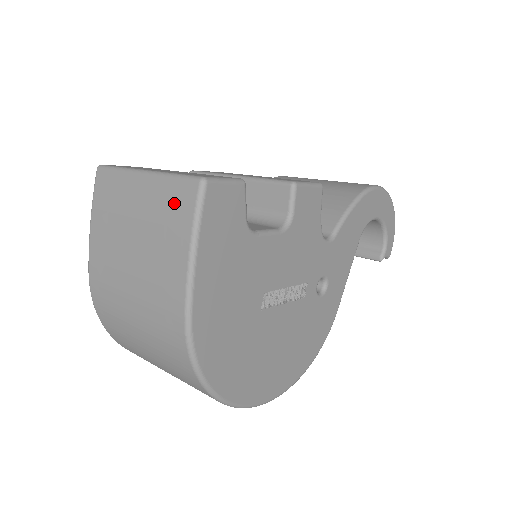
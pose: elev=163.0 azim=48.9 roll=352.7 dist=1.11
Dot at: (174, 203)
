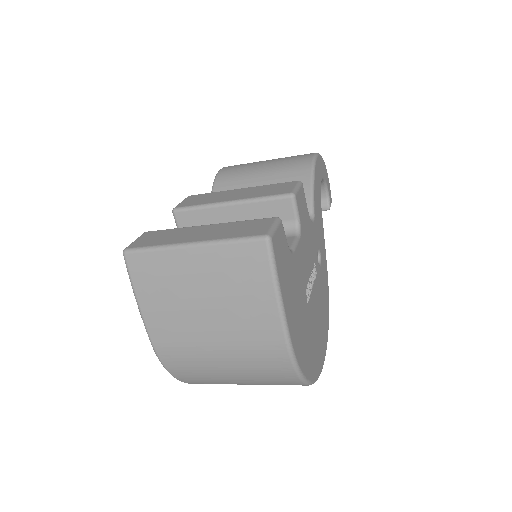
Dot at: (243, 263)
